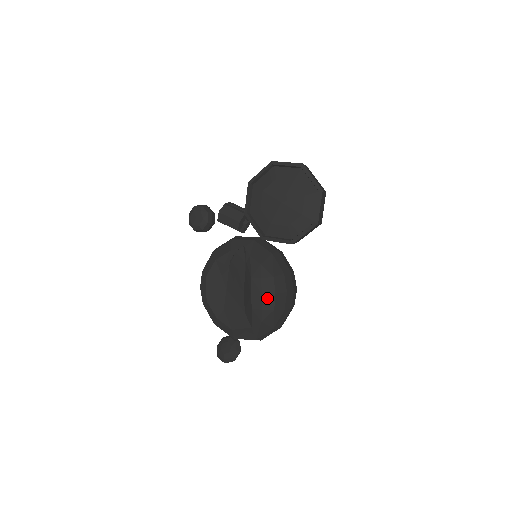
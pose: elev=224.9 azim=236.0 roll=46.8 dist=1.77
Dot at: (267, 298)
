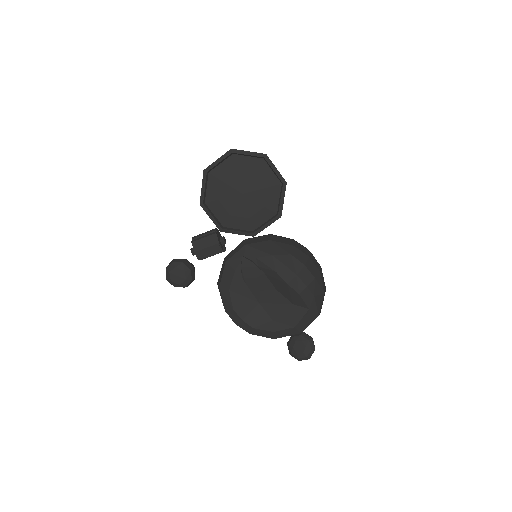
Dot at: (302, 274)
